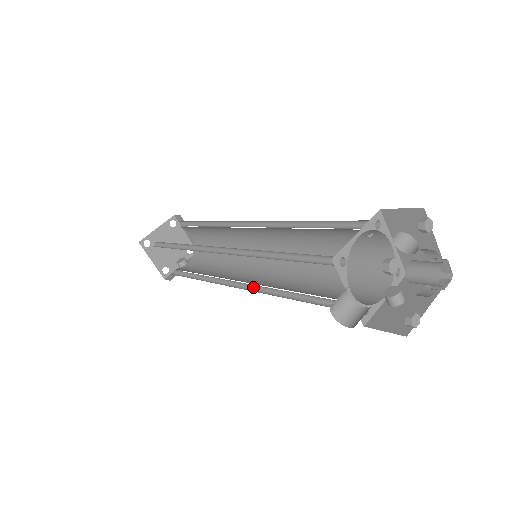
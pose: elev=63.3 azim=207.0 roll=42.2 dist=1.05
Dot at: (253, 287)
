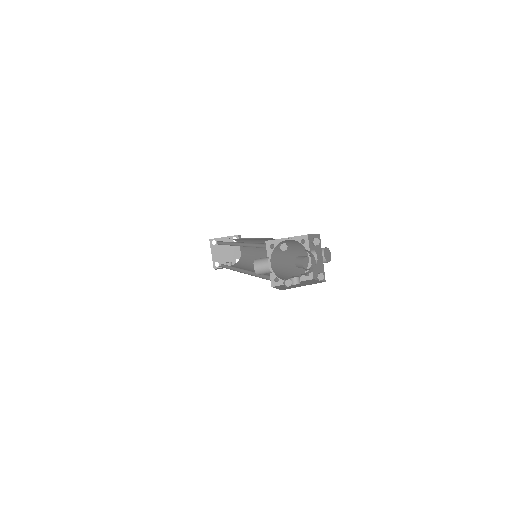
Dot at: (246, 272)
